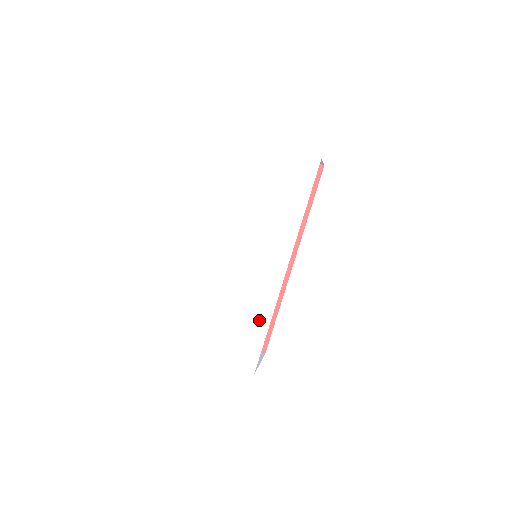
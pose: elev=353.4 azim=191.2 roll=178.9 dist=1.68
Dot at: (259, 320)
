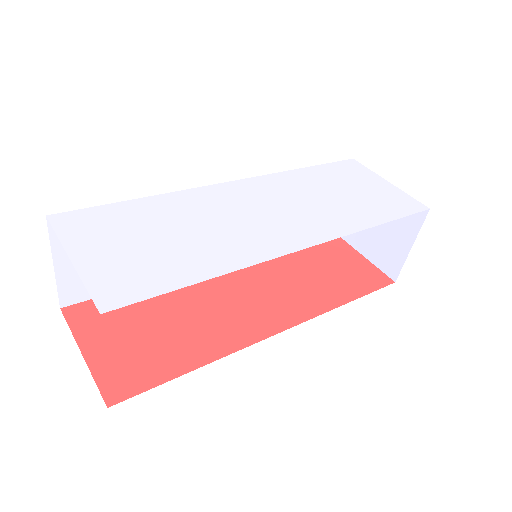
Dot at: (207, 262)
